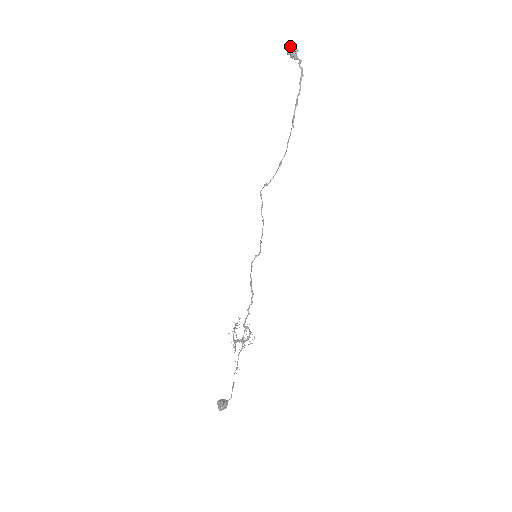
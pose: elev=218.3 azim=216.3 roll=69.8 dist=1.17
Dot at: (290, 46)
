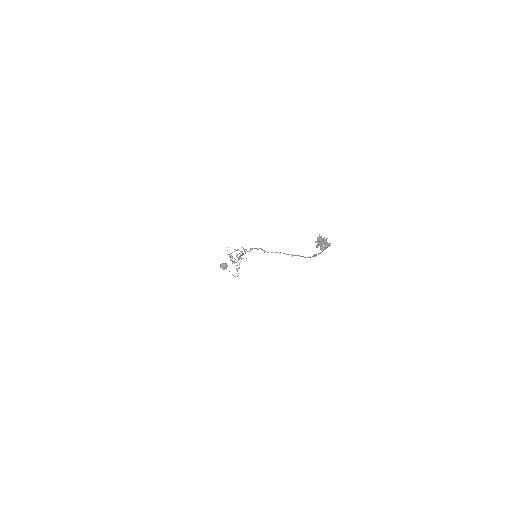
Dot at: (320, 240)
